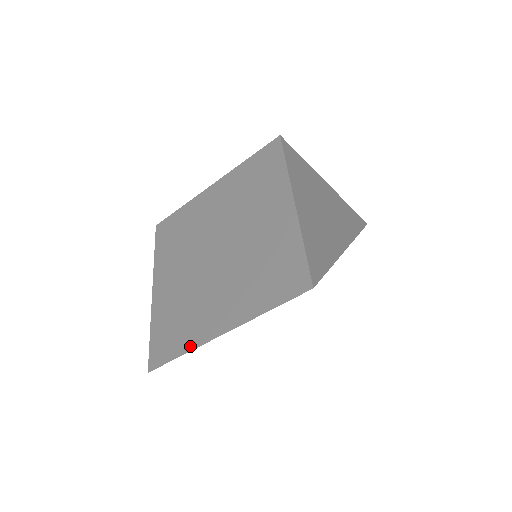
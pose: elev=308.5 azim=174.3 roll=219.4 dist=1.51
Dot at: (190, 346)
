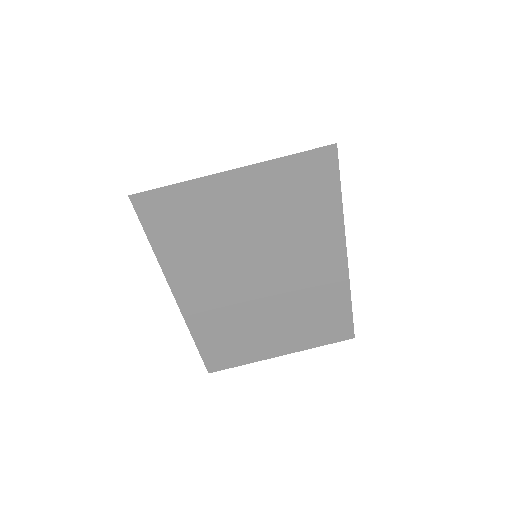
Dot at: (192, 181)
